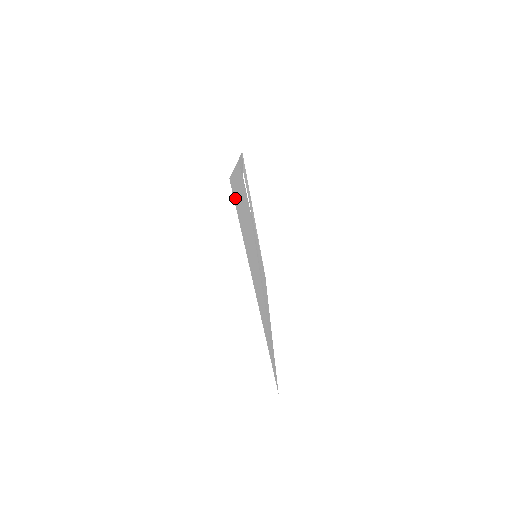
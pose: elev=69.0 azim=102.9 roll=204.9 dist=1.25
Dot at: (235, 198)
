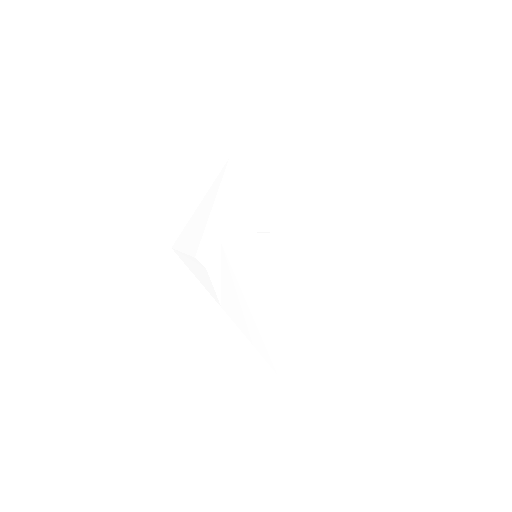
Dot at: (275, 356)
